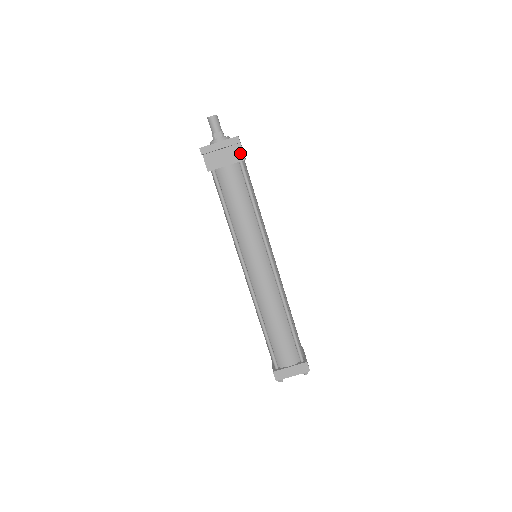
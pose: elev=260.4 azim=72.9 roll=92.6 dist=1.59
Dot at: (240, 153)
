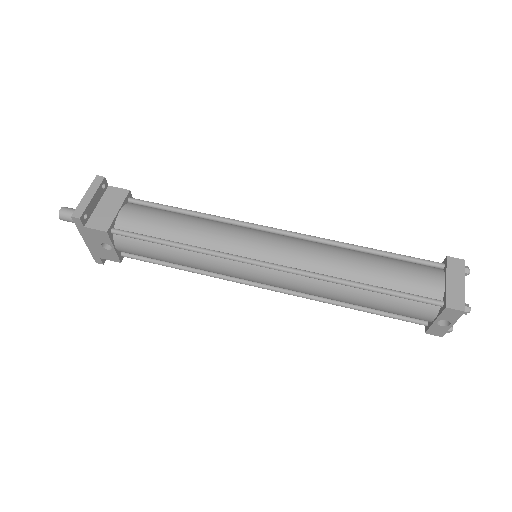
Dot at: (118, 191)
